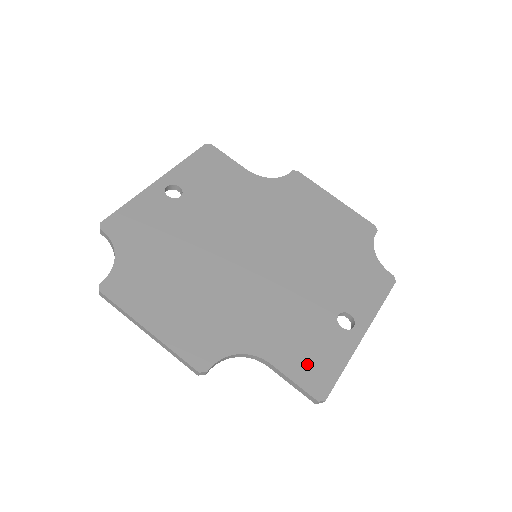
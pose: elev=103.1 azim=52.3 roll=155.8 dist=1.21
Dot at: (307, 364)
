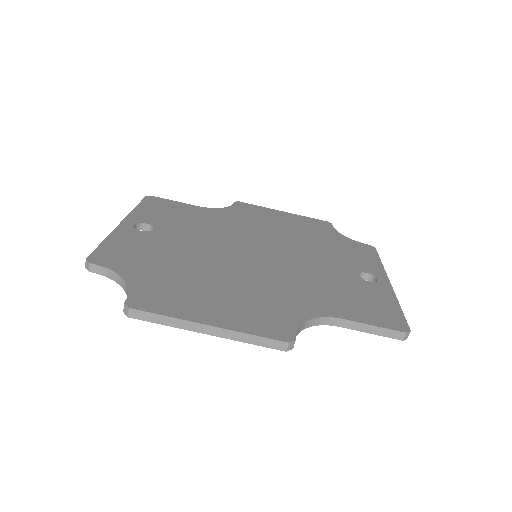
Dot at: (371, 311)
